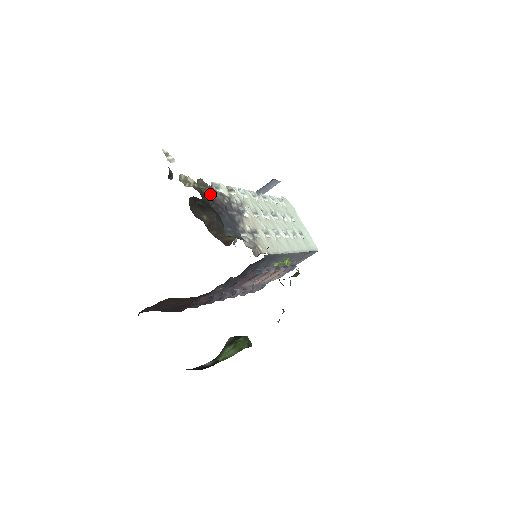
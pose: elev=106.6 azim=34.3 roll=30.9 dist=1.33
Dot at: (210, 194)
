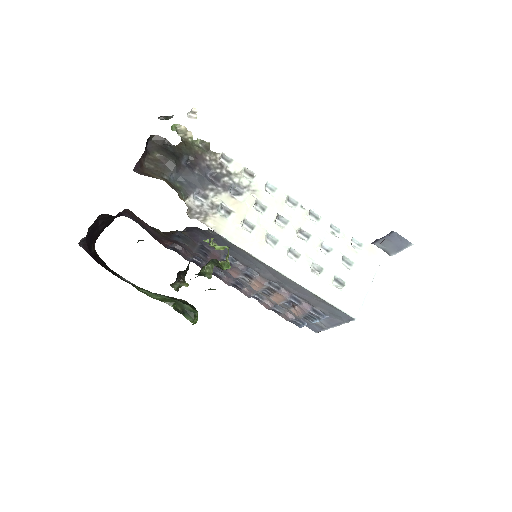
Dot at: (202, 154)
